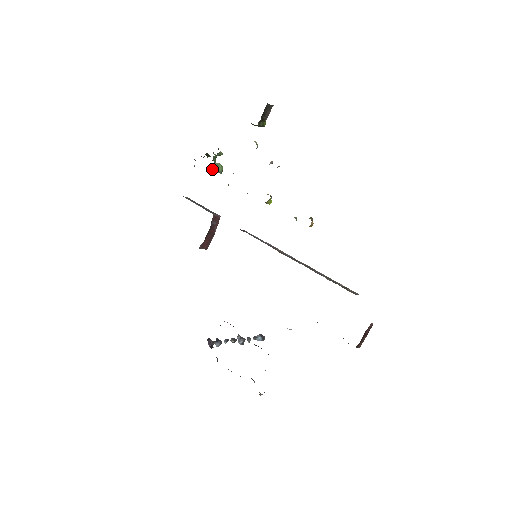
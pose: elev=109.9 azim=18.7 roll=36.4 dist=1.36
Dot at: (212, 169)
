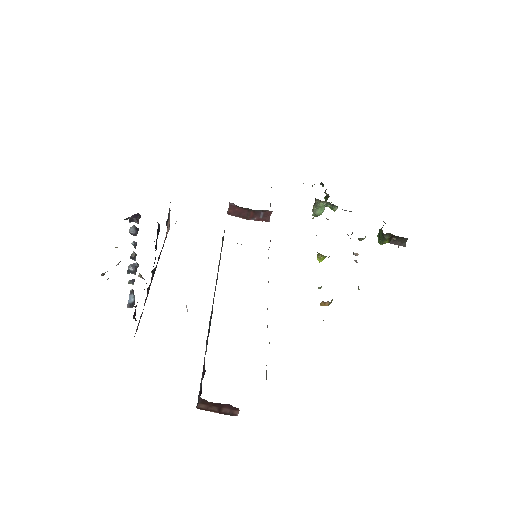
Dot at: (319, 201)
